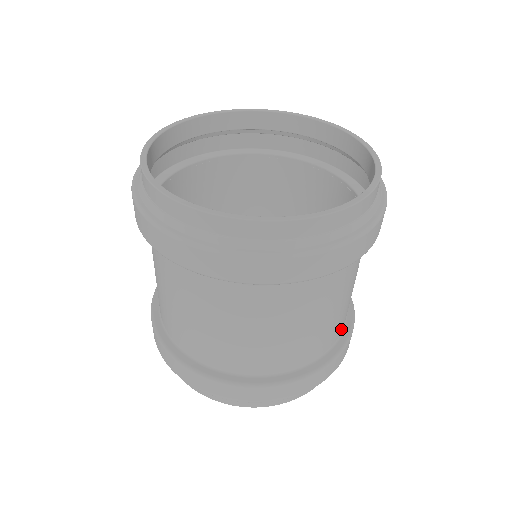
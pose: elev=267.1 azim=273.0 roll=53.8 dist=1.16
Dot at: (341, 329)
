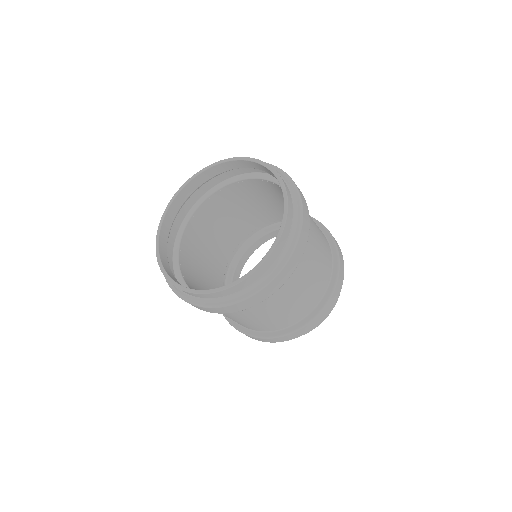
Dot at: (329, 271)
